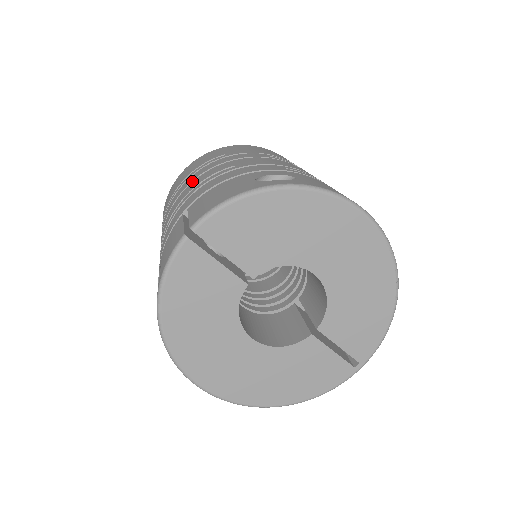
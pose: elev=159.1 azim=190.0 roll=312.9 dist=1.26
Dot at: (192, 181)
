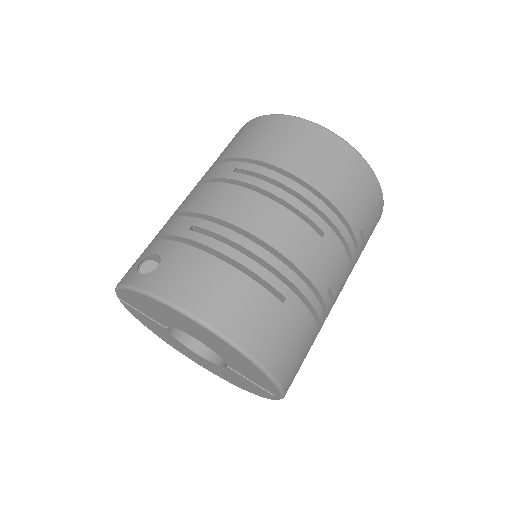
Dot at: occluded
